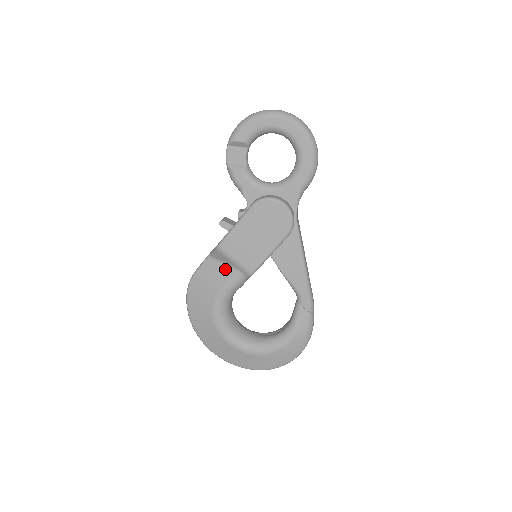
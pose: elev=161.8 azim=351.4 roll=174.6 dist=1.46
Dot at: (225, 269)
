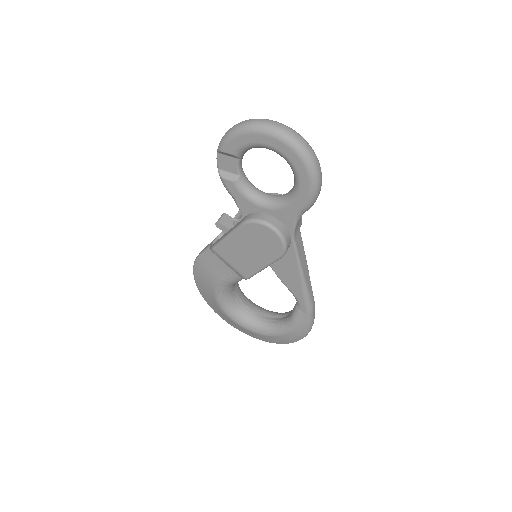
Dot at: (223, 265)
